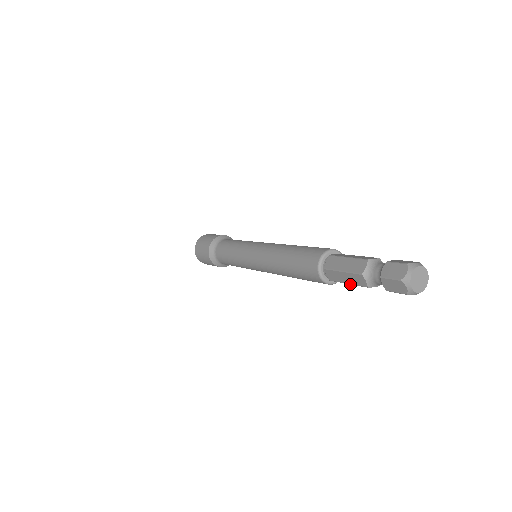
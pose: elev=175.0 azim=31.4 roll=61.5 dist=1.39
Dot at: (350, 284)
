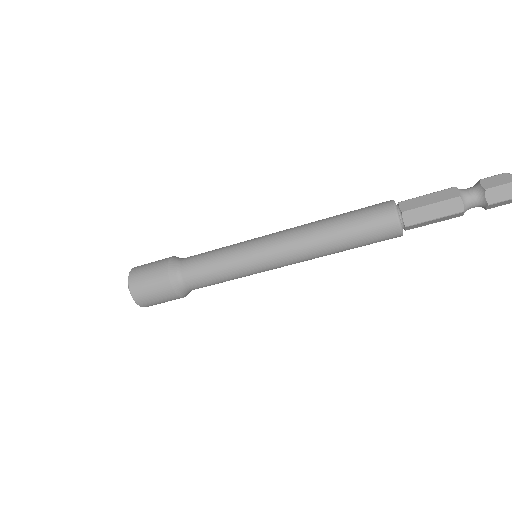
Dot at: (437, 218)
